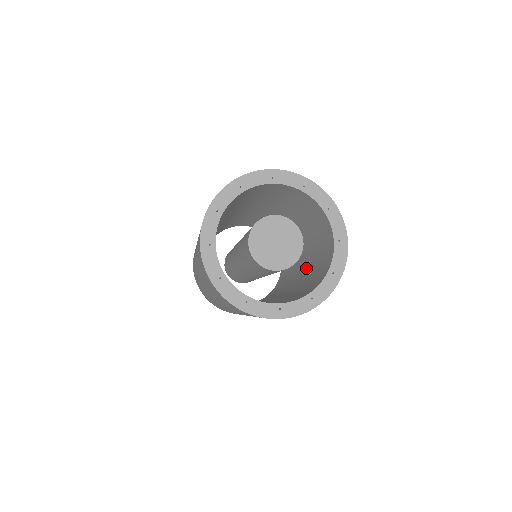
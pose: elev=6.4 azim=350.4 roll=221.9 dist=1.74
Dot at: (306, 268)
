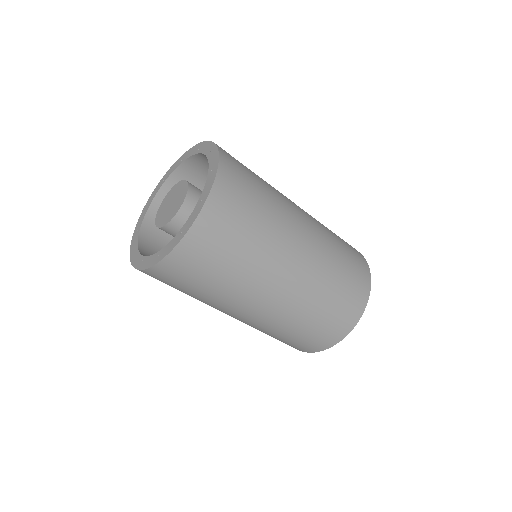
Dot at: occluded
